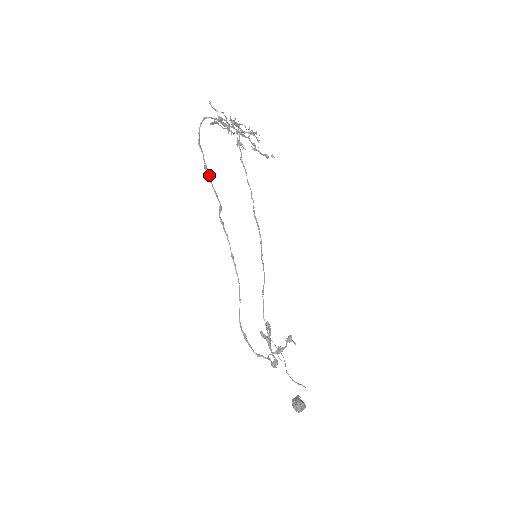
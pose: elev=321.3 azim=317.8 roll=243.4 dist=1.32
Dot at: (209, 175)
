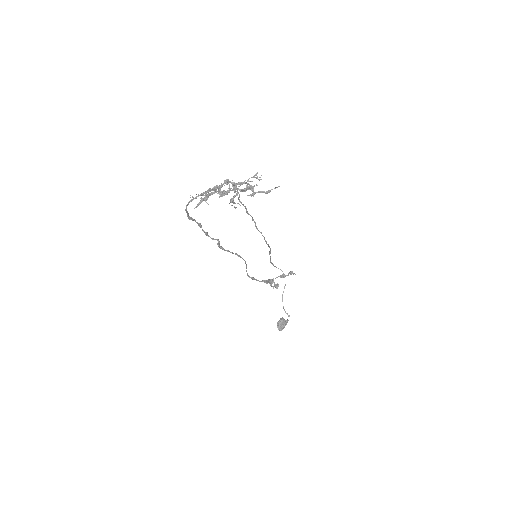
Dot at: (203, 231)
